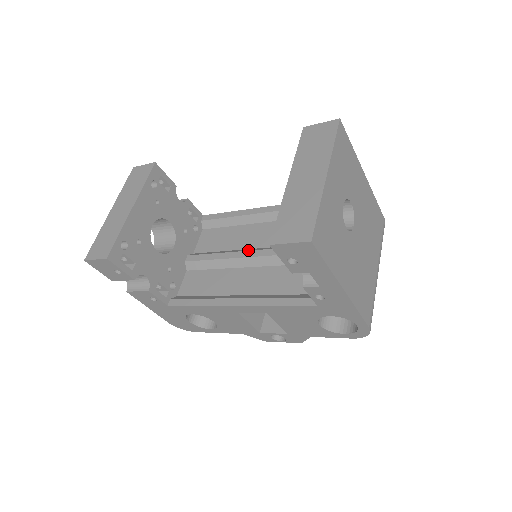
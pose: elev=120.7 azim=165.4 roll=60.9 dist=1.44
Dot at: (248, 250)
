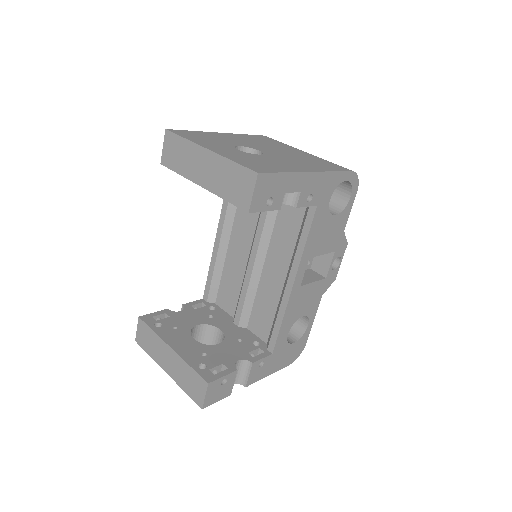
Dot at: (248, 261)
